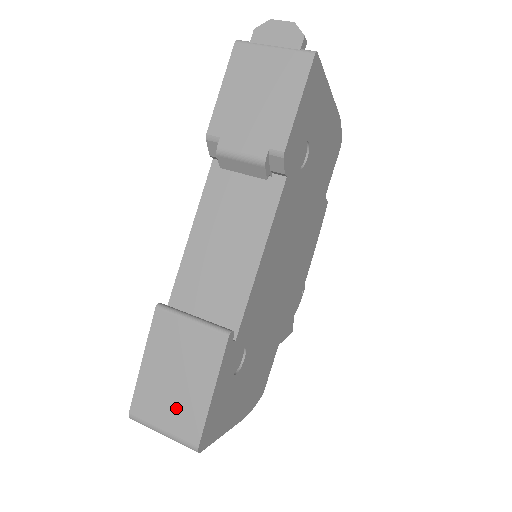
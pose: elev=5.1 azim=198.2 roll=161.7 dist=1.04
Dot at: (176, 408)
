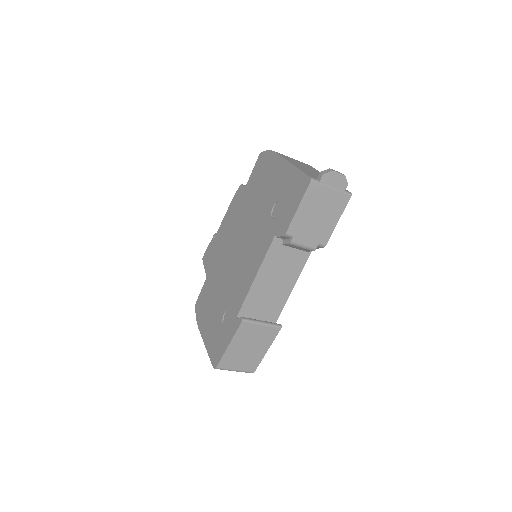
Dot at: (246, 360)
